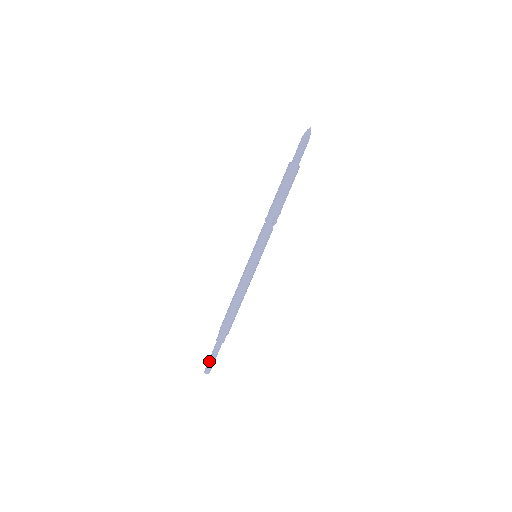
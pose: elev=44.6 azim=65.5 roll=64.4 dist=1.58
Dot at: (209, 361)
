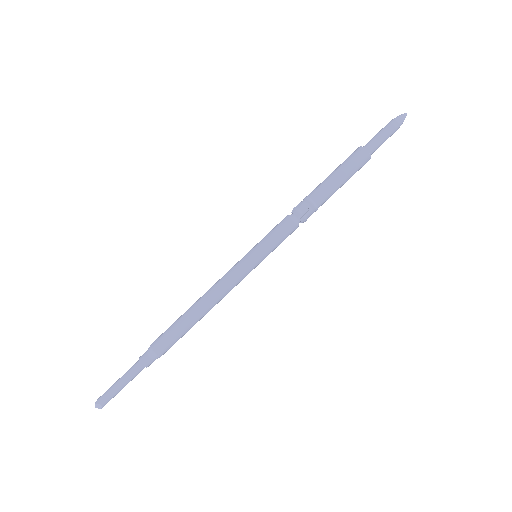
Dot at: (111, 387)
